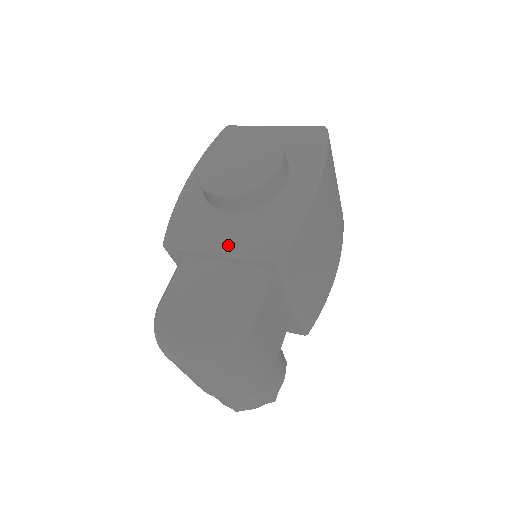
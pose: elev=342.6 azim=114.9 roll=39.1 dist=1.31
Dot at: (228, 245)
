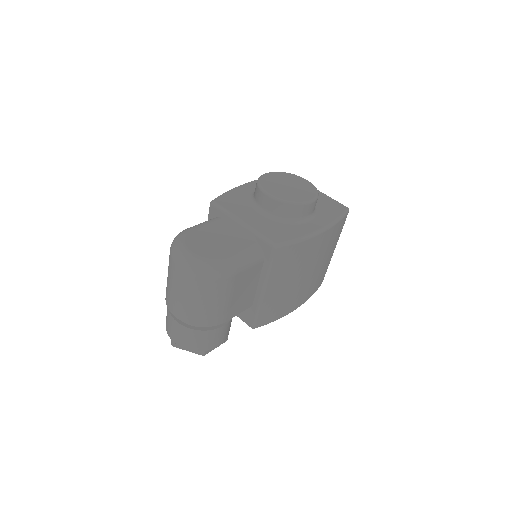
Dot at: (252, 223)
